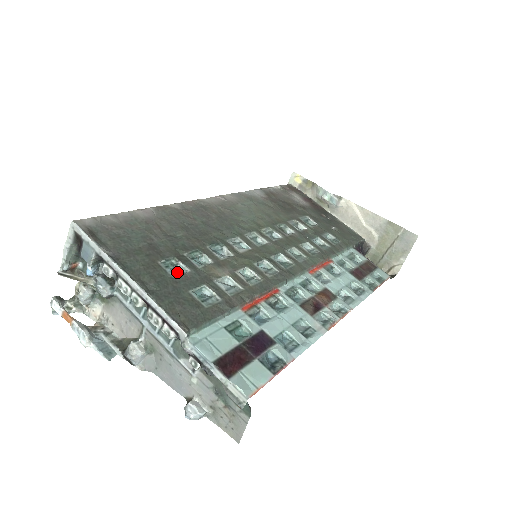
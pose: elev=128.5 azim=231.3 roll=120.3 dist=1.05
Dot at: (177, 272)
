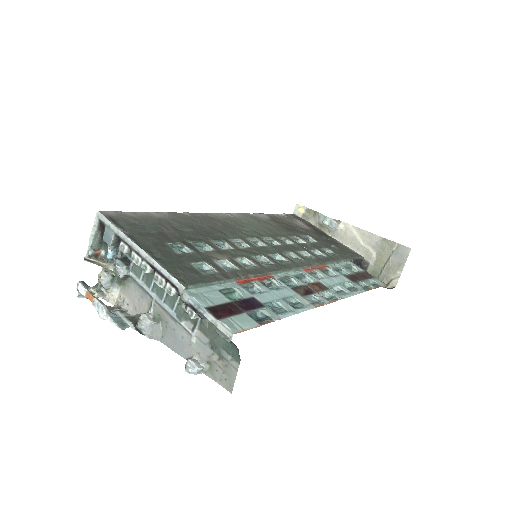
Dot at: occluded
